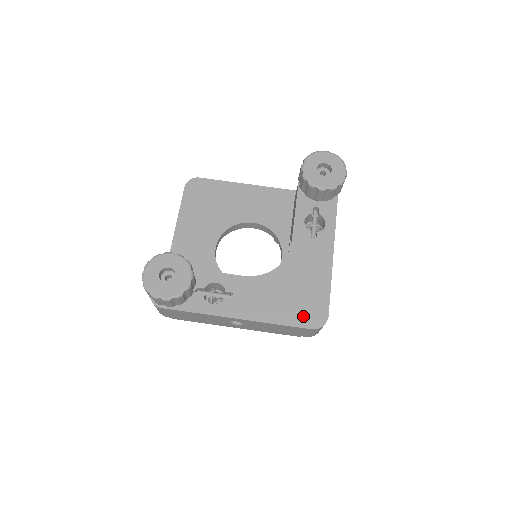
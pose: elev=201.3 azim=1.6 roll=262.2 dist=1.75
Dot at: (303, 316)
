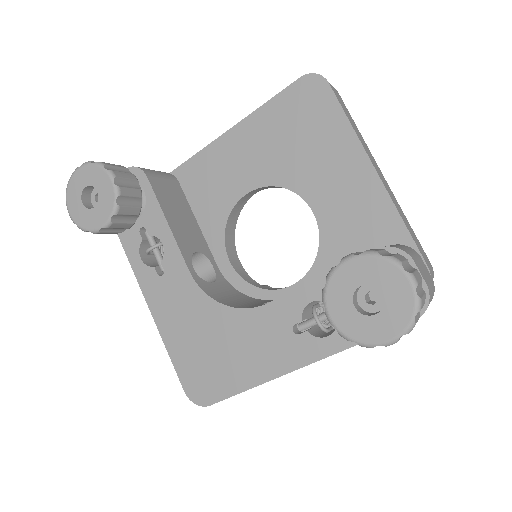
Dot at: (191, 373)
